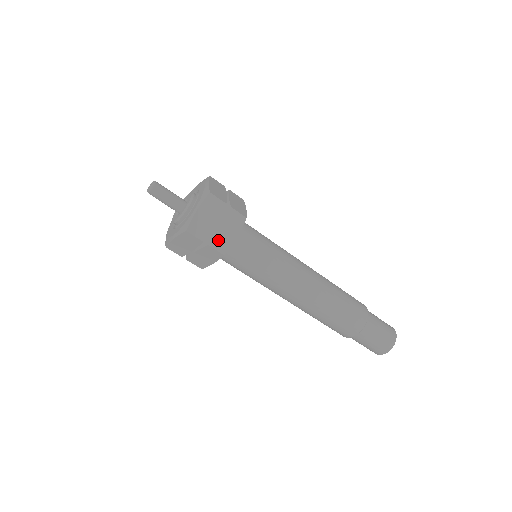
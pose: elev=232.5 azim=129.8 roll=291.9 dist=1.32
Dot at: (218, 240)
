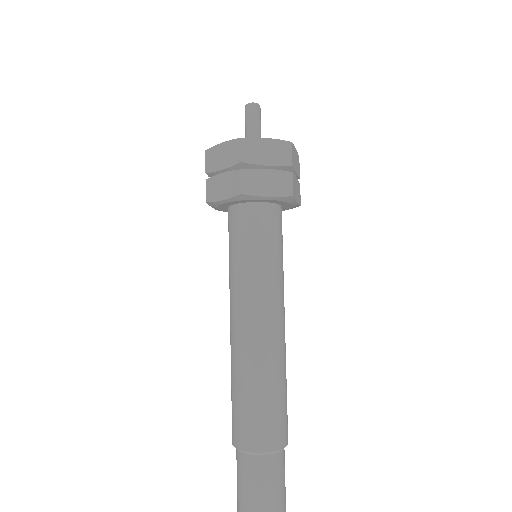
Dot at: (253, 178)
